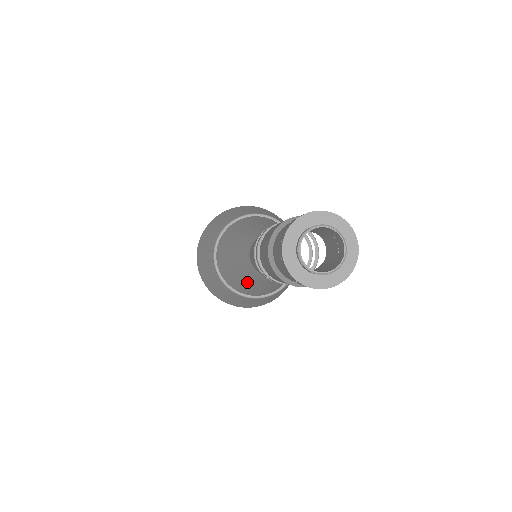
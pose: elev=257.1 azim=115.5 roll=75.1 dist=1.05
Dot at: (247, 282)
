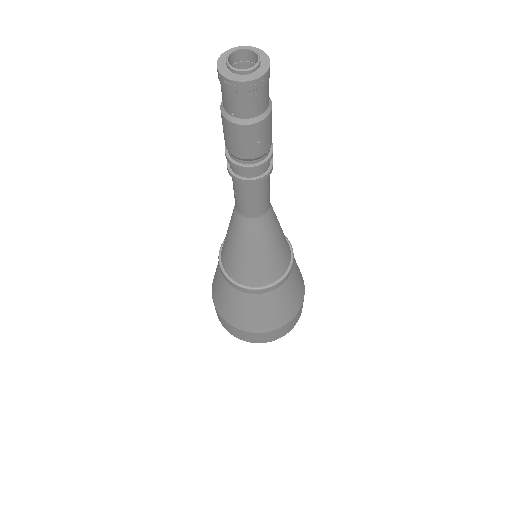
Dot at: (264, 252)
